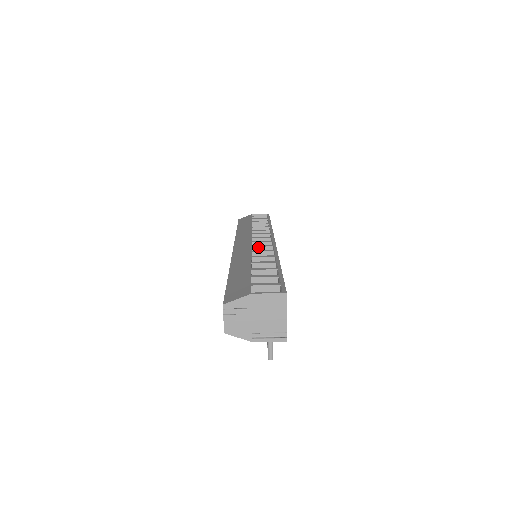
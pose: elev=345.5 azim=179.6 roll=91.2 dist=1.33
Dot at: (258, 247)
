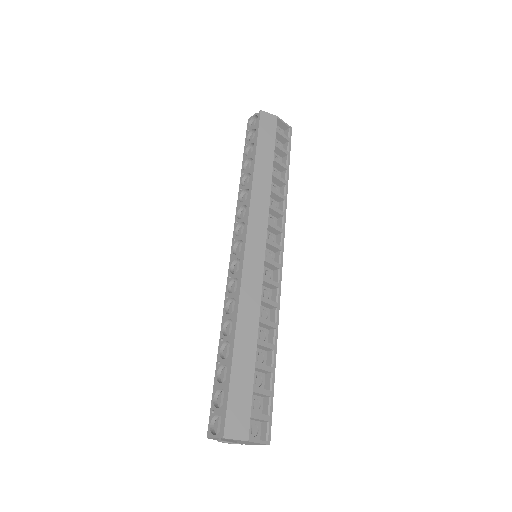
Dot at: (267, 283)
